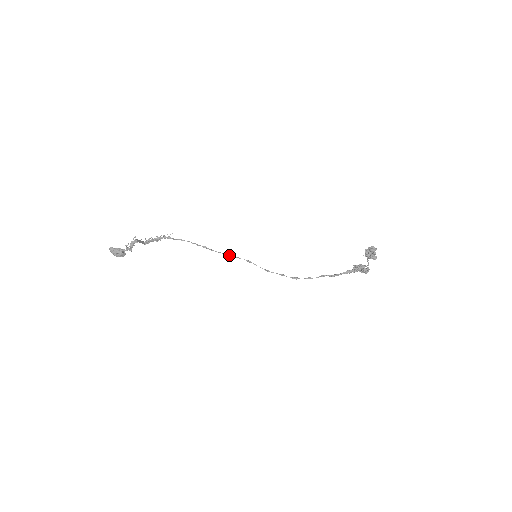
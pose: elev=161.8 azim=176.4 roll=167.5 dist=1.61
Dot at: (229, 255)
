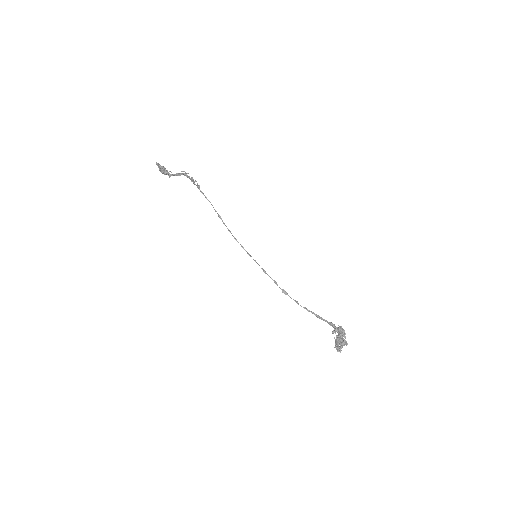
Dot at: (235, 239)
